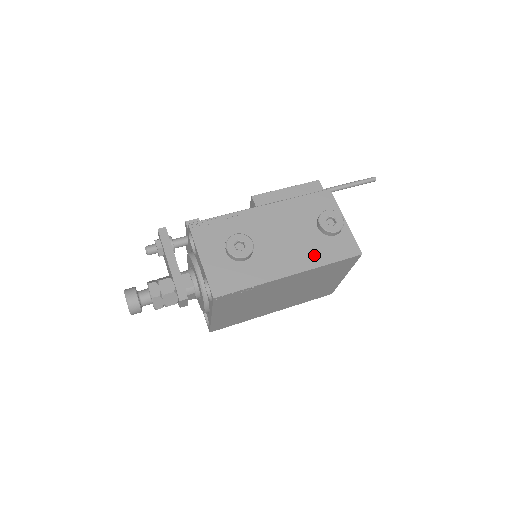
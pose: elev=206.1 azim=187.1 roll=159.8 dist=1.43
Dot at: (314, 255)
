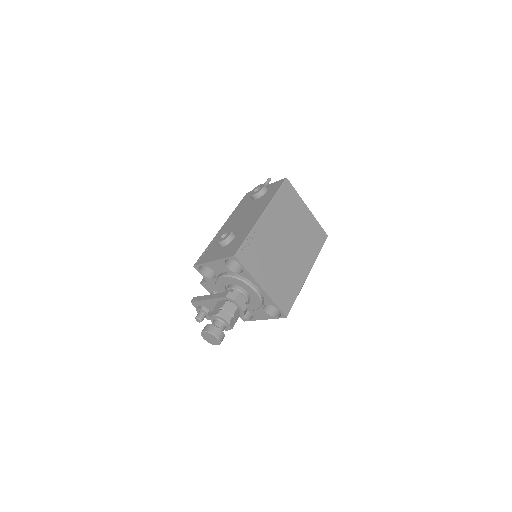
Dot at: (265, 201)
